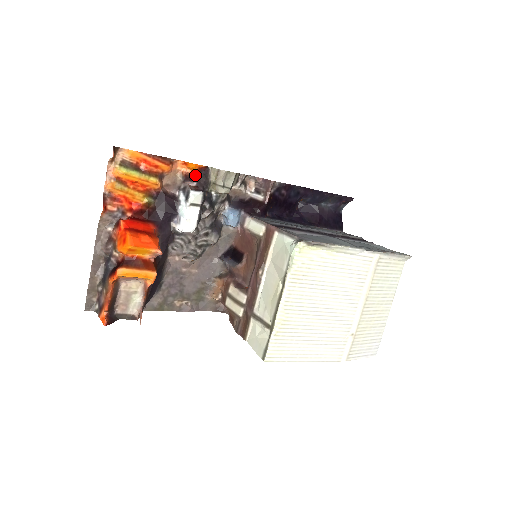
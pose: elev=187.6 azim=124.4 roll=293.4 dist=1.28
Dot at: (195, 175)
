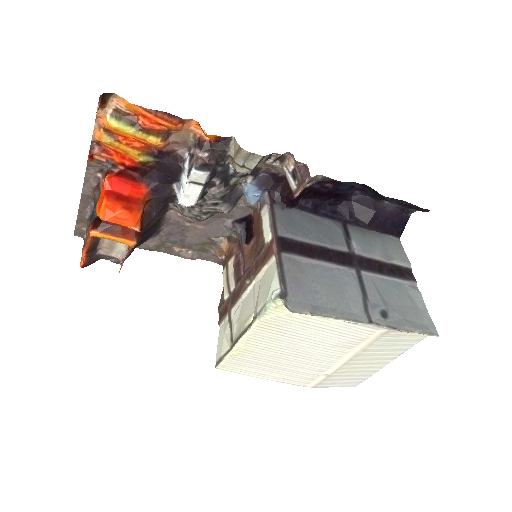
Dot at: (210, 143)
